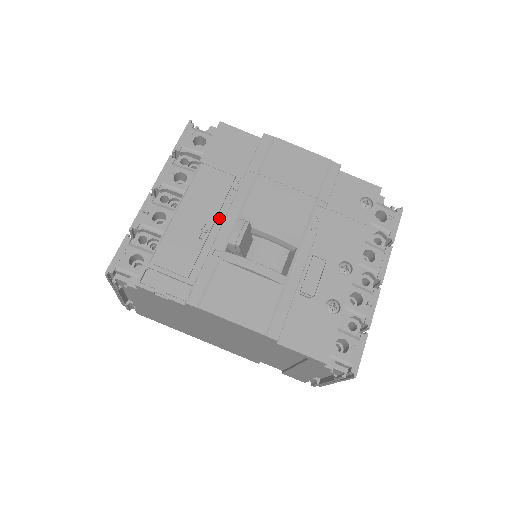
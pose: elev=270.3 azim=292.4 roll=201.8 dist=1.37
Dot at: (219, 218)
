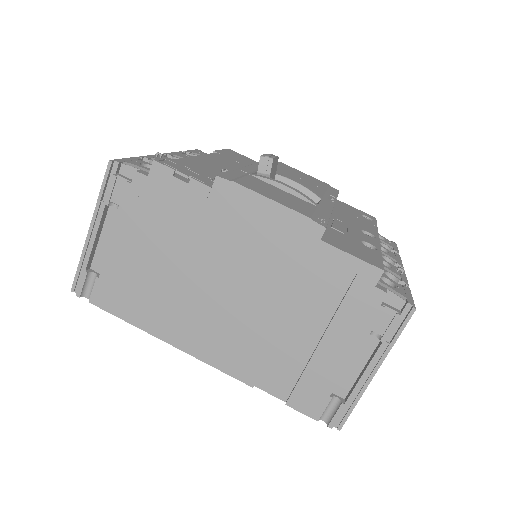
Dot at: occluded
